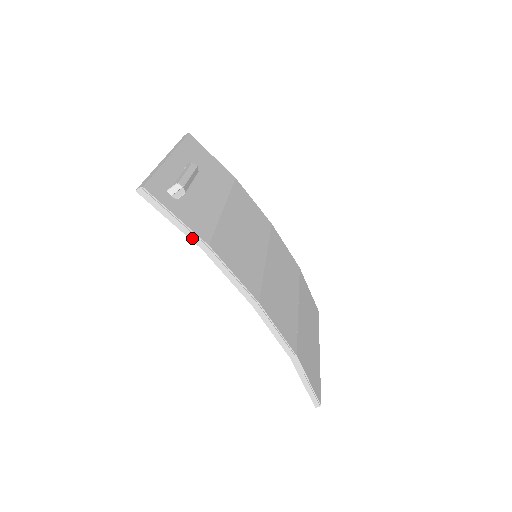
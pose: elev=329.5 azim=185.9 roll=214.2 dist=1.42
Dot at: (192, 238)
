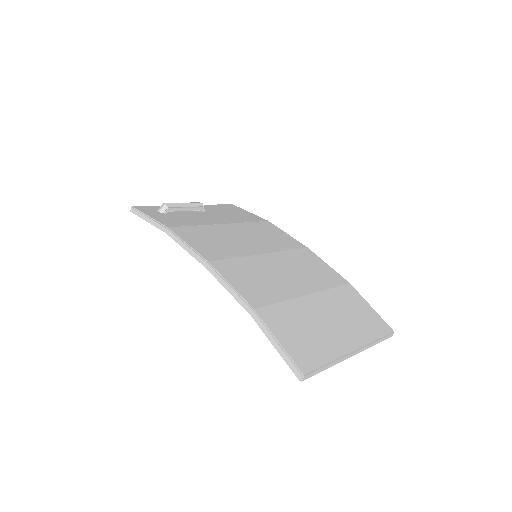
Dot at: (159, 227)
